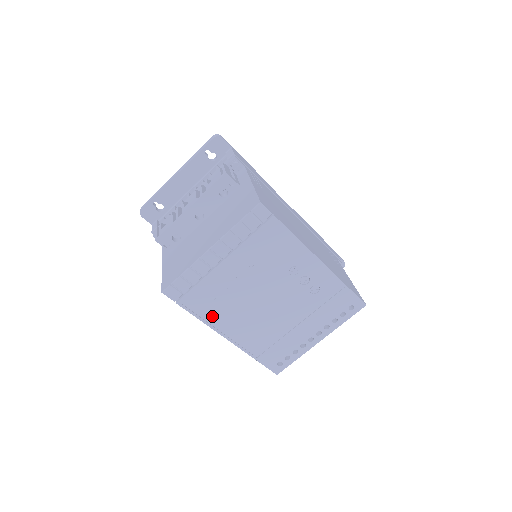
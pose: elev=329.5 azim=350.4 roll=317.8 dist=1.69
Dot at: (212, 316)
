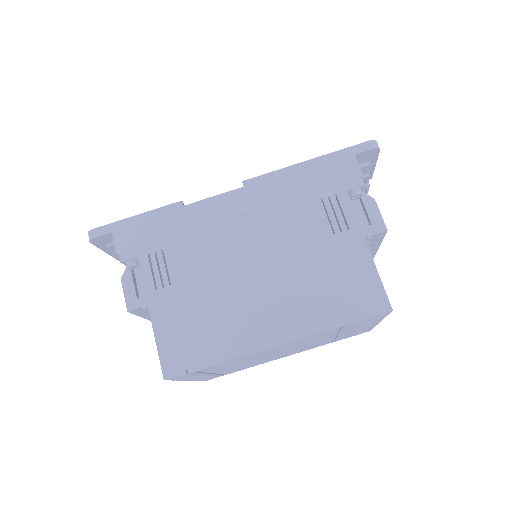
Dot at: (258, 363)
